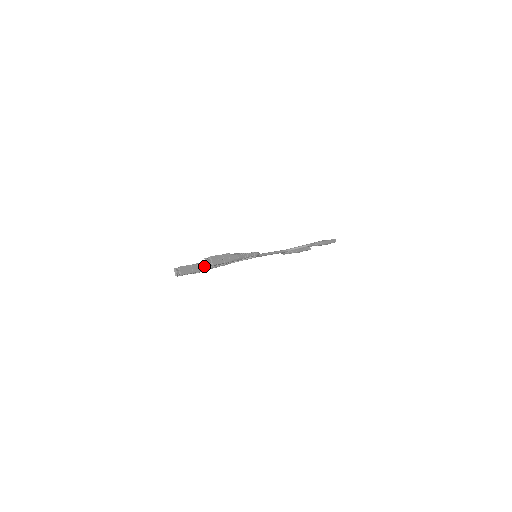
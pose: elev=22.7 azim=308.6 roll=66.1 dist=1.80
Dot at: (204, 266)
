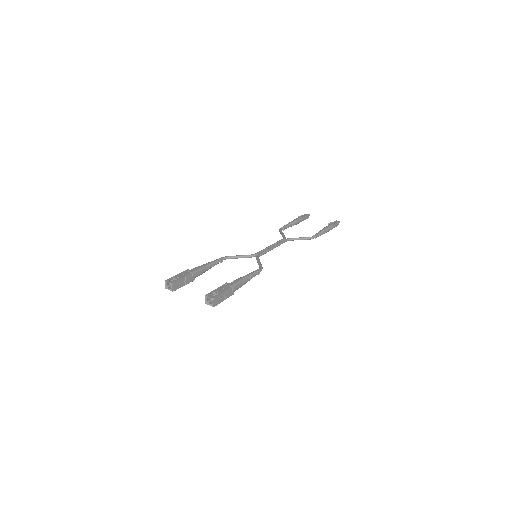
Dot at: (198, 273)
